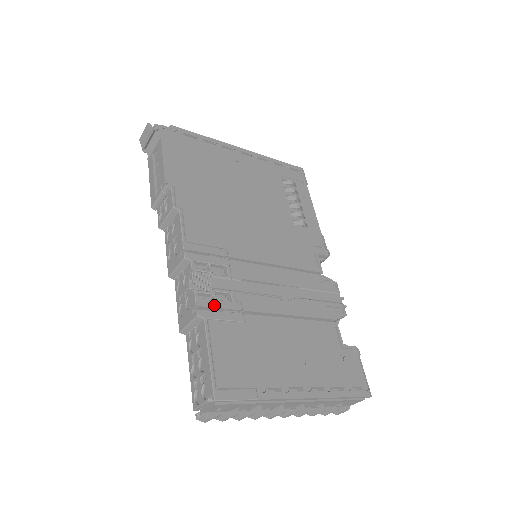
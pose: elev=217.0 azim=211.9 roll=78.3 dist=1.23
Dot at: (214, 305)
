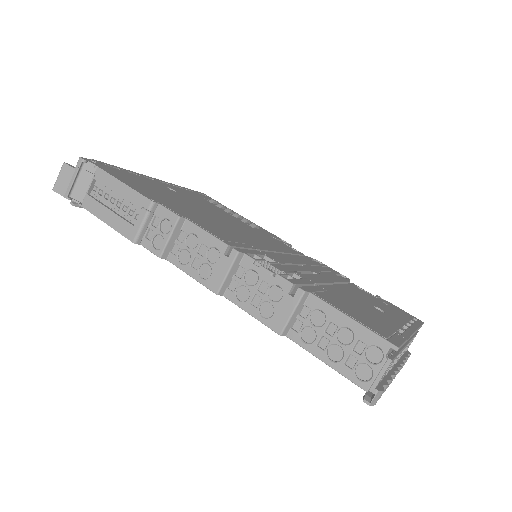
Dot at: (300, 282)
